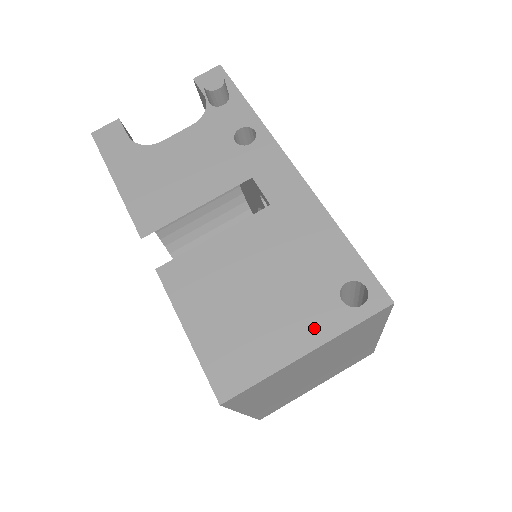
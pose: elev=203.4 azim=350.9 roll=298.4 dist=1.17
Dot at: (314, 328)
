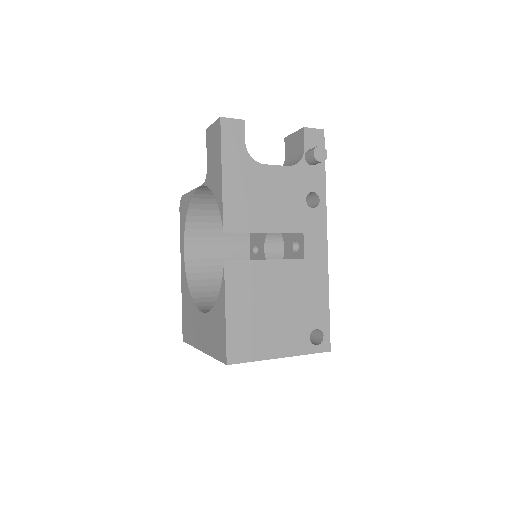
Dot at: (291, 346)
